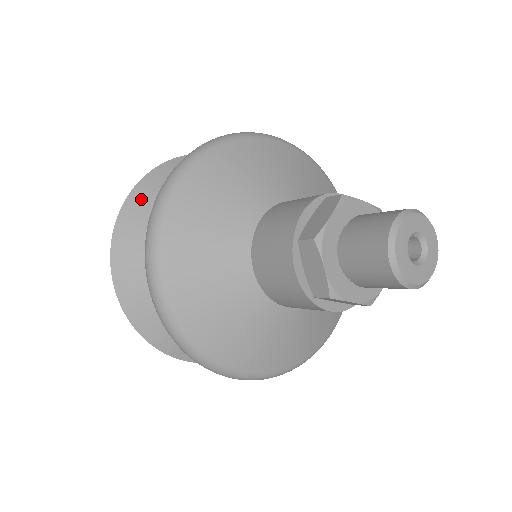
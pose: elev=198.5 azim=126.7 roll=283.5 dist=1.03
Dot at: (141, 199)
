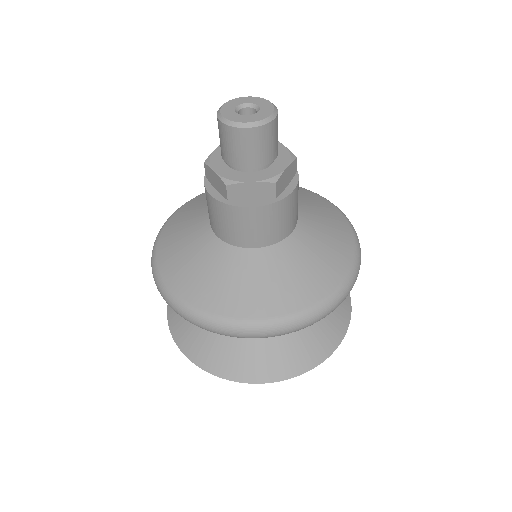
Dot at: occluded
